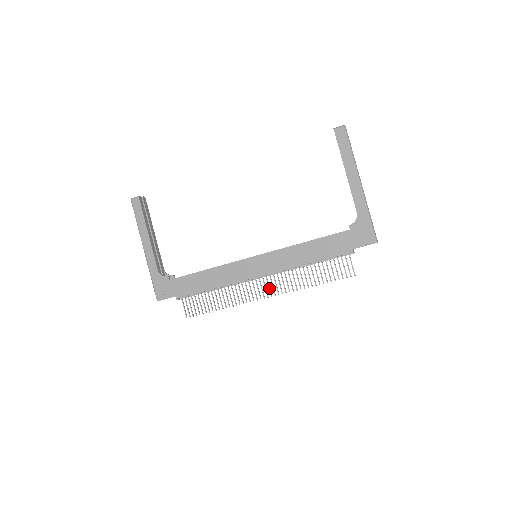
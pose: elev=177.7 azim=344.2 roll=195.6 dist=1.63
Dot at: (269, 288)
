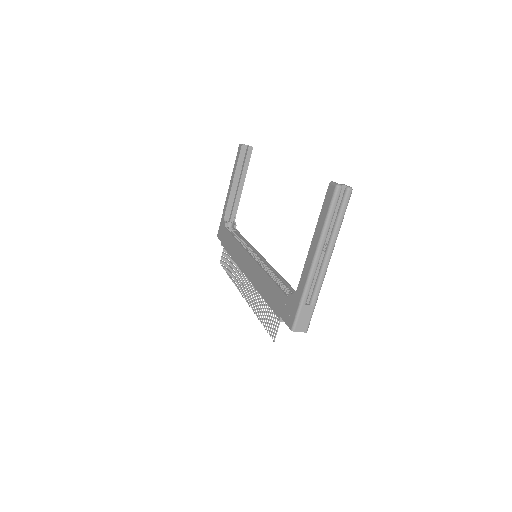
Dot at: (246, 290)
